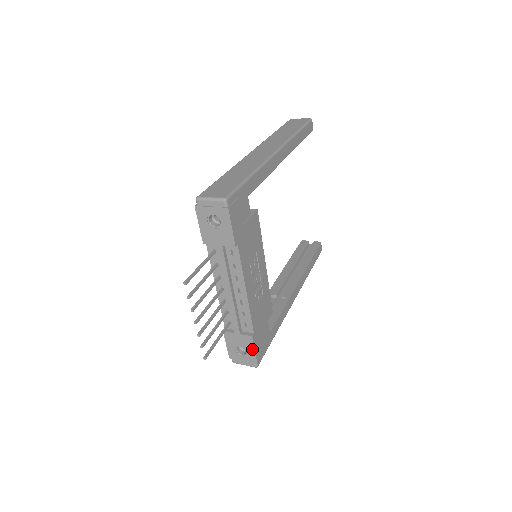
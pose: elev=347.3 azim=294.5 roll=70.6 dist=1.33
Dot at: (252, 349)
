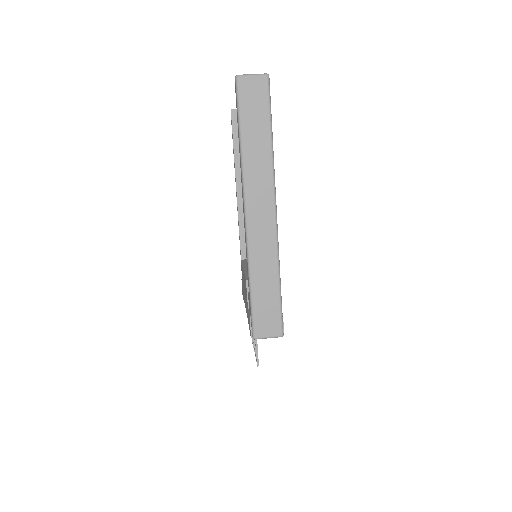
Dot at: occluded
